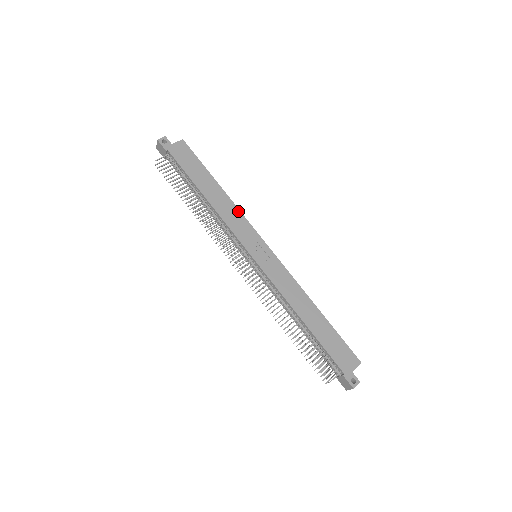
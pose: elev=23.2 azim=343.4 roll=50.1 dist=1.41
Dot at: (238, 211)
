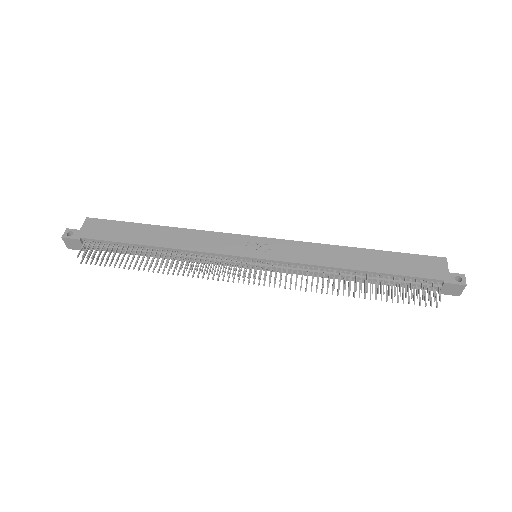
Dot at: (200, 232)
